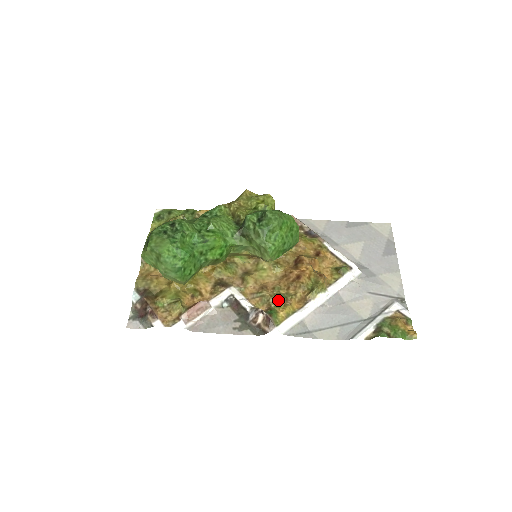
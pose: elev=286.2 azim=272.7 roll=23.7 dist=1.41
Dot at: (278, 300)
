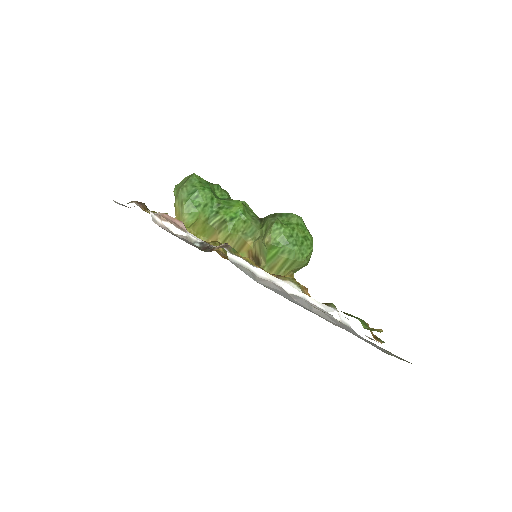
Dot at: occluded
